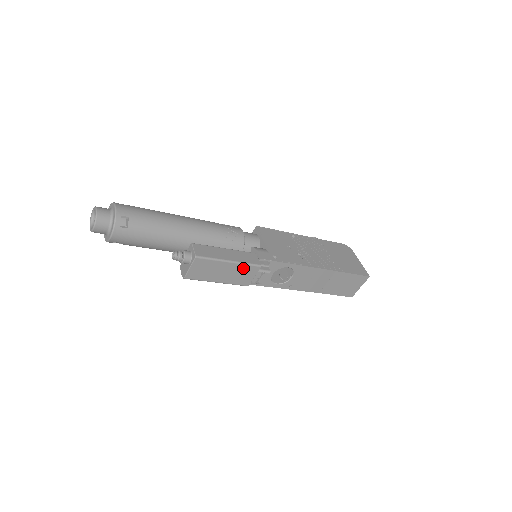
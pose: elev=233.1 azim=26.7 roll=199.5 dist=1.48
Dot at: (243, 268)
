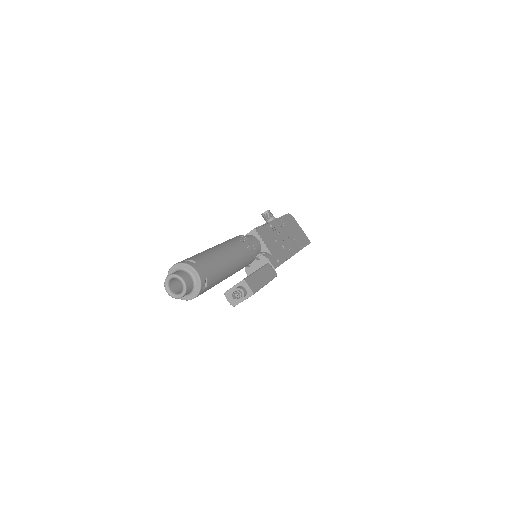
Dot at: occluded
